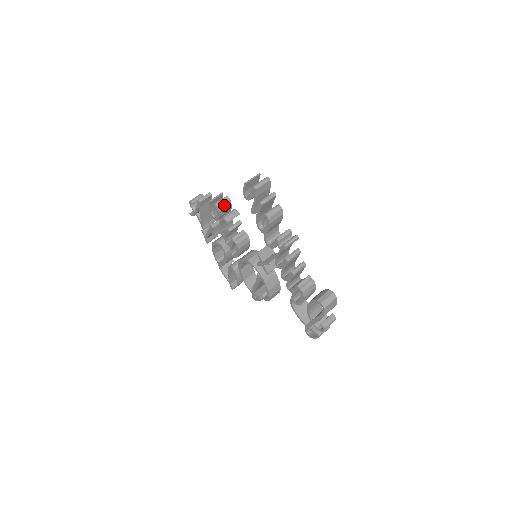
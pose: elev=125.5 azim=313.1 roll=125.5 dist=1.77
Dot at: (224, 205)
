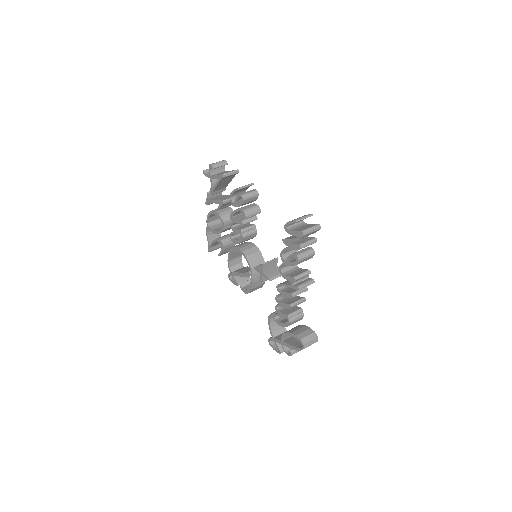
Dot at: (250, 199)
